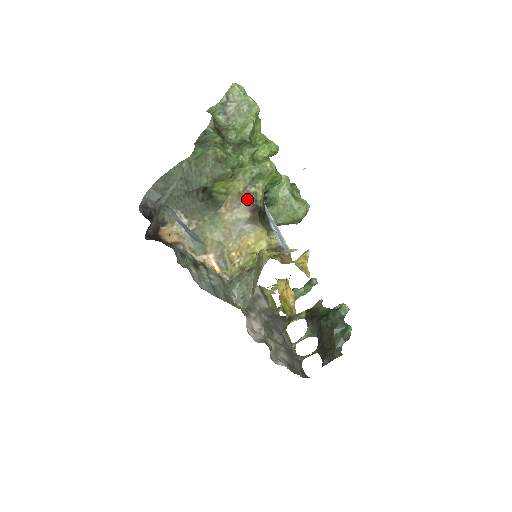
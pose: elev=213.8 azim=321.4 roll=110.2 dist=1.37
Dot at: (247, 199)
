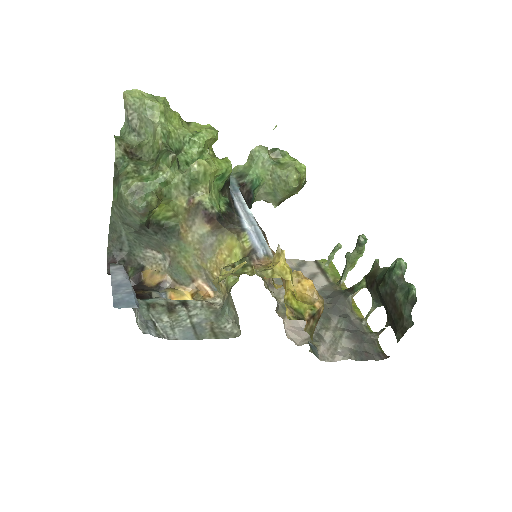
Dot at: (196, 212)
